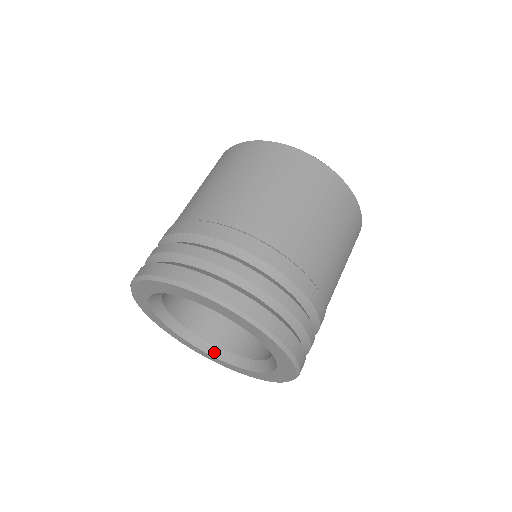
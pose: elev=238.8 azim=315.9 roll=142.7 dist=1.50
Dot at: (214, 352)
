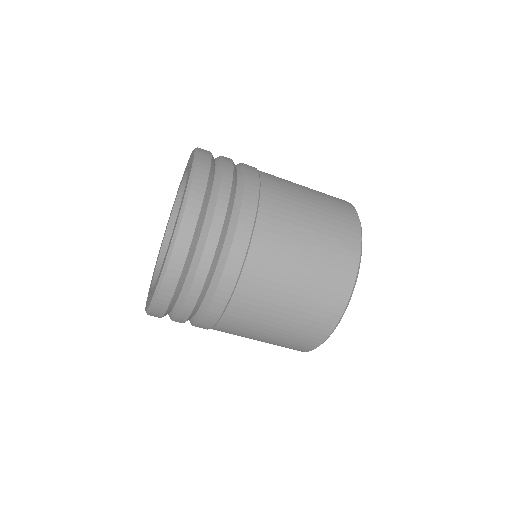
Dot at: (157, 277)
